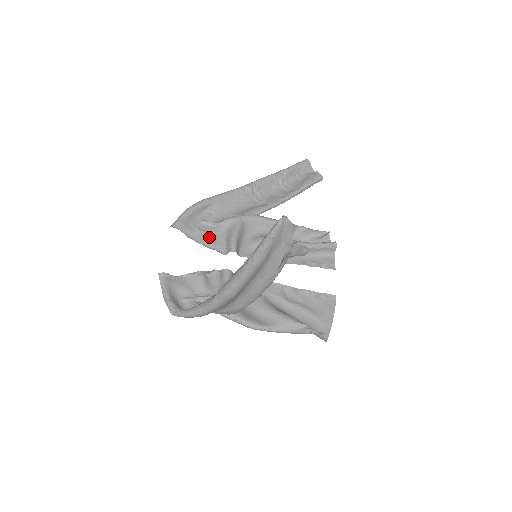
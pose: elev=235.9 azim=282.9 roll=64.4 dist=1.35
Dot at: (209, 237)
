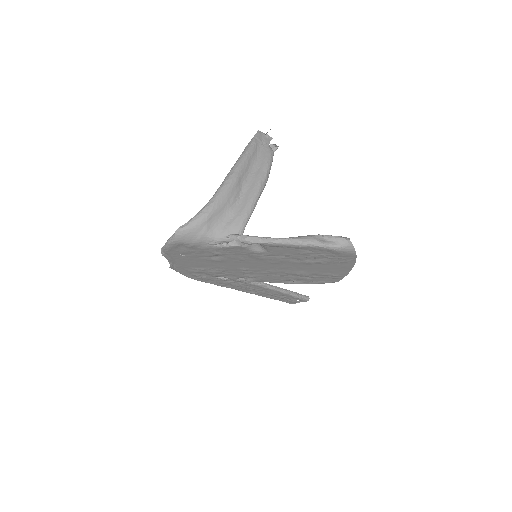
Dot at: (209, 271)
